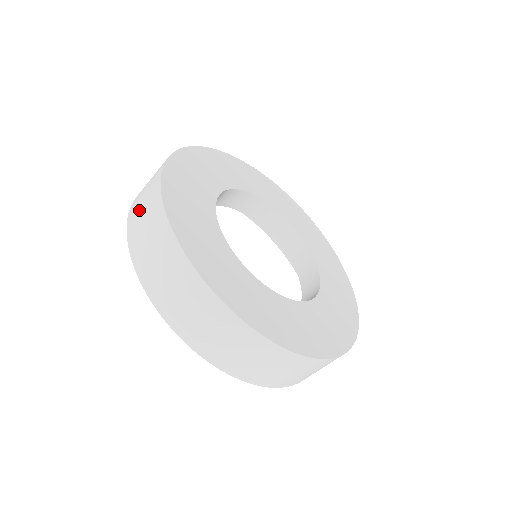
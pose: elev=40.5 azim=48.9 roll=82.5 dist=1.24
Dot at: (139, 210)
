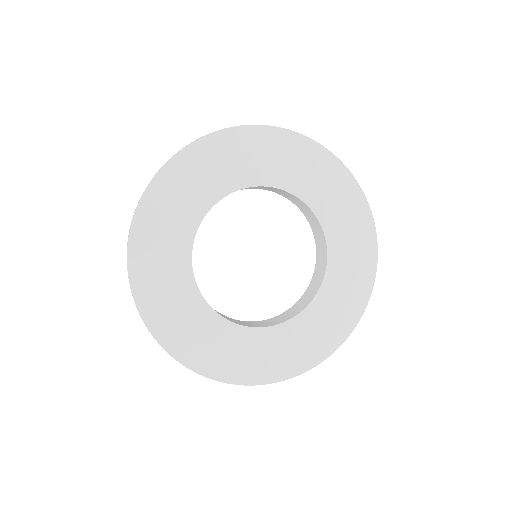
Dot at: occluded
